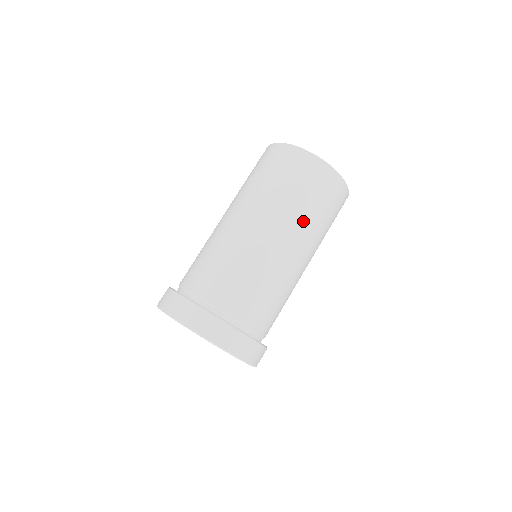
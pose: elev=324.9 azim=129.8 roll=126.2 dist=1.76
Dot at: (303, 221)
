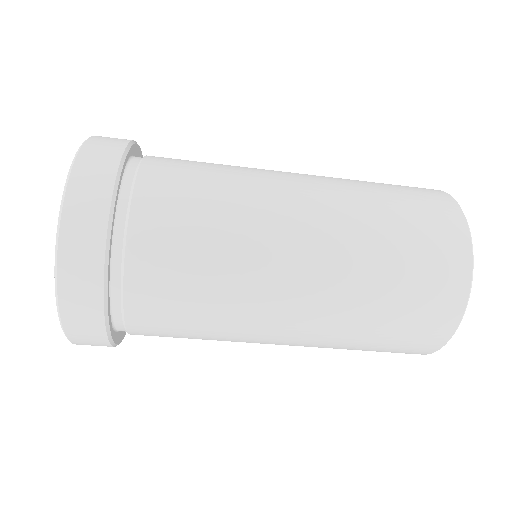
Dot at: (359, 226)
